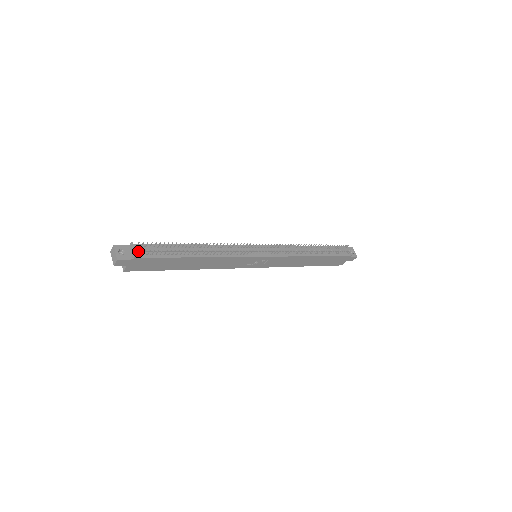
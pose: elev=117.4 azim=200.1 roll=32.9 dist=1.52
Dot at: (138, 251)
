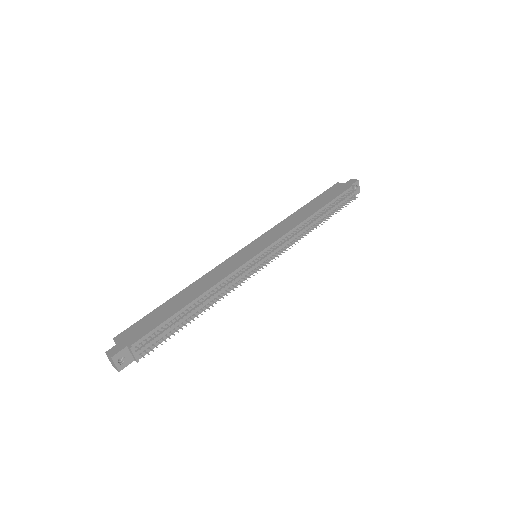
Dot at: (139, 352)
